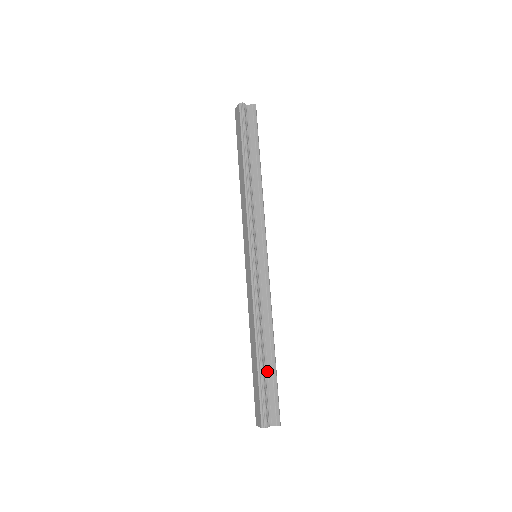
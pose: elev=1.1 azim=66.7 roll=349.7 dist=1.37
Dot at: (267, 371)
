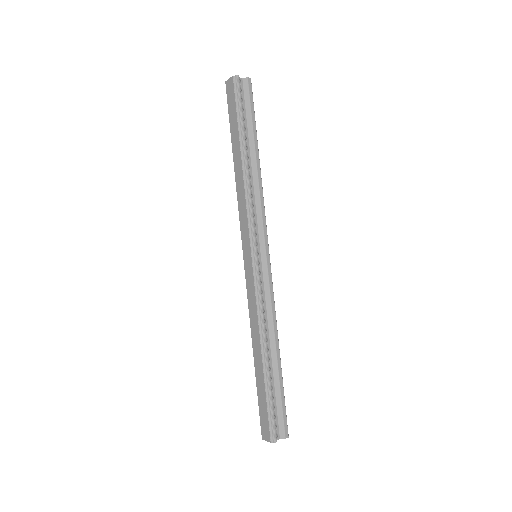
Dot at: (273, 382)
